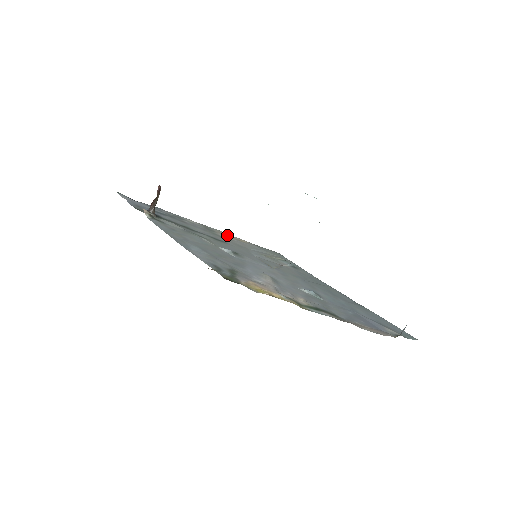
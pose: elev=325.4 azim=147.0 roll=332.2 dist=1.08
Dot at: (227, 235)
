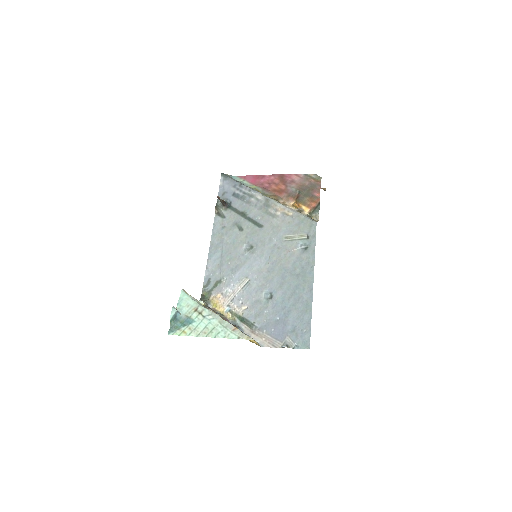
Dot at: (279, 209)
